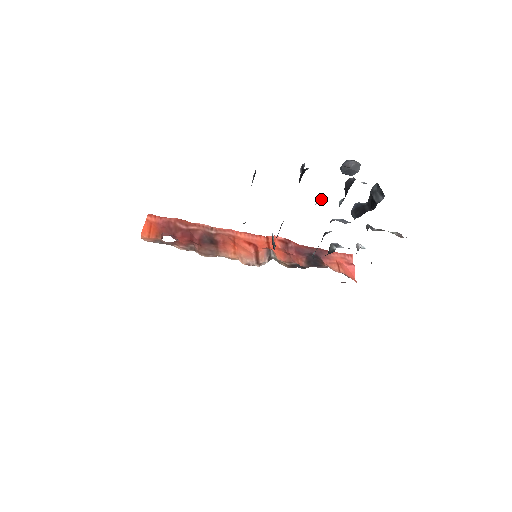
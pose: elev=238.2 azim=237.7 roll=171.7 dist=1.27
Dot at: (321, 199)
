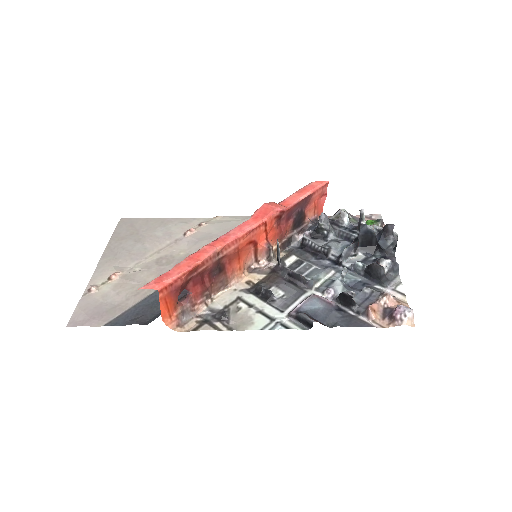
Dot at: occluded
